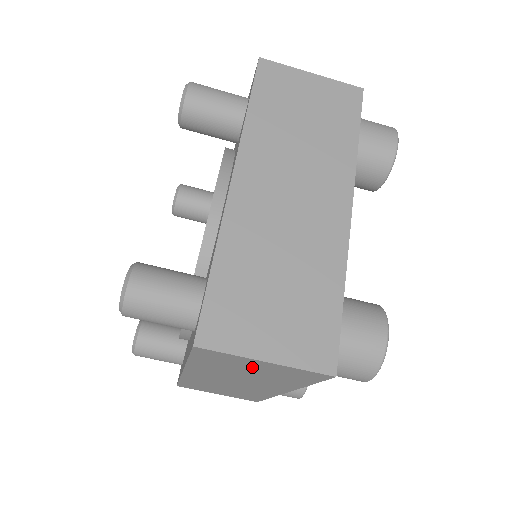
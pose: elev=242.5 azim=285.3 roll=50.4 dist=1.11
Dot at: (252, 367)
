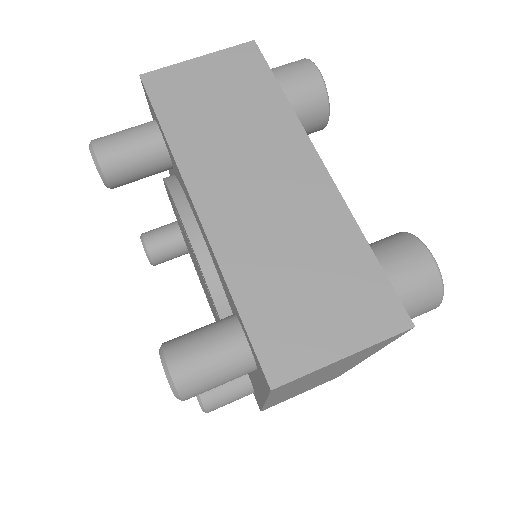
Dot at: (207, 86)
